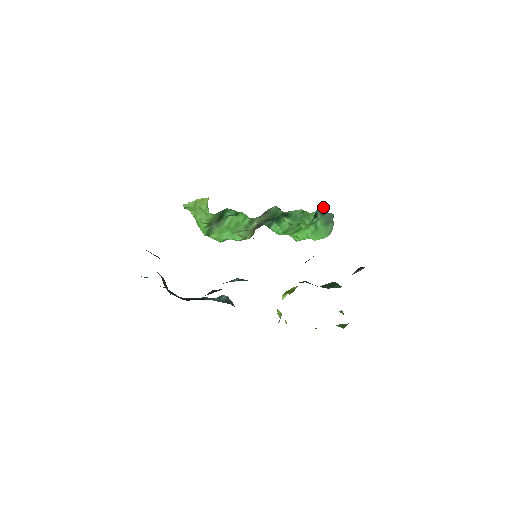
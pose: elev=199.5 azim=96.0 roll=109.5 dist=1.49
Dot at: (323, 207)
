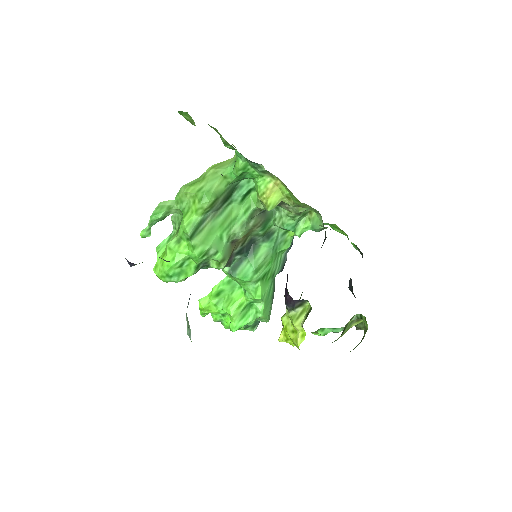
Dot at: occluded
